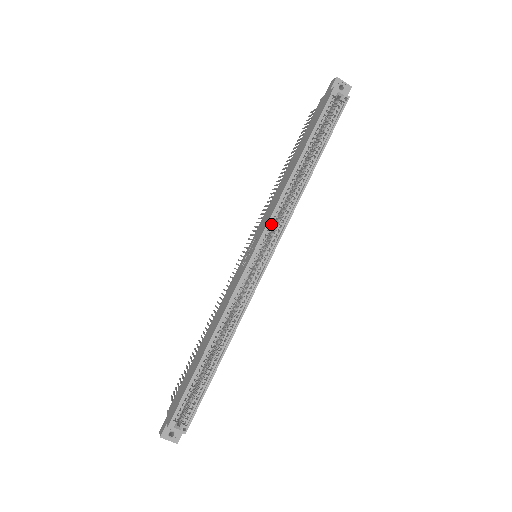
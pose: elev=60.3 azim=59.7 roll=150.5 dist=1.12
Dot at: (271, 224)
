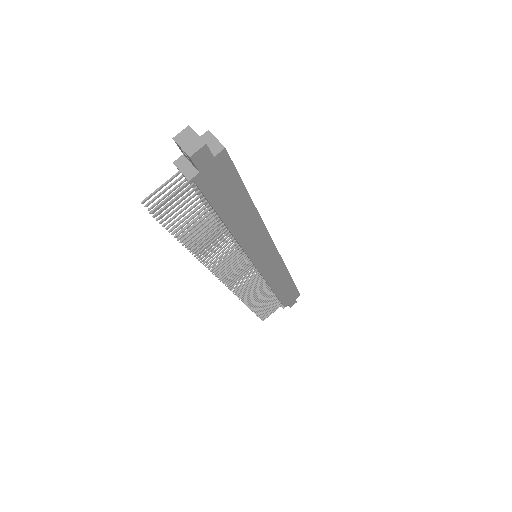
Dot at: occluded
